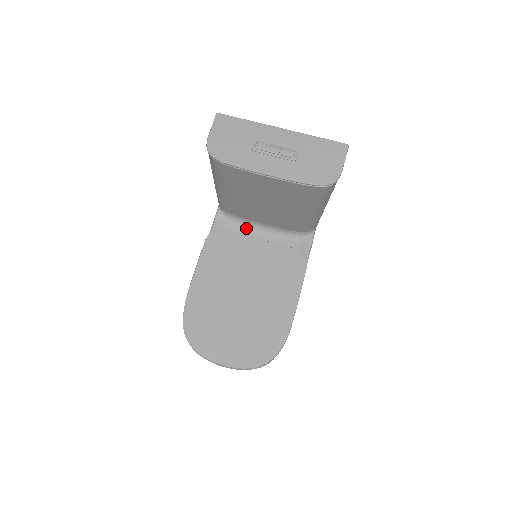
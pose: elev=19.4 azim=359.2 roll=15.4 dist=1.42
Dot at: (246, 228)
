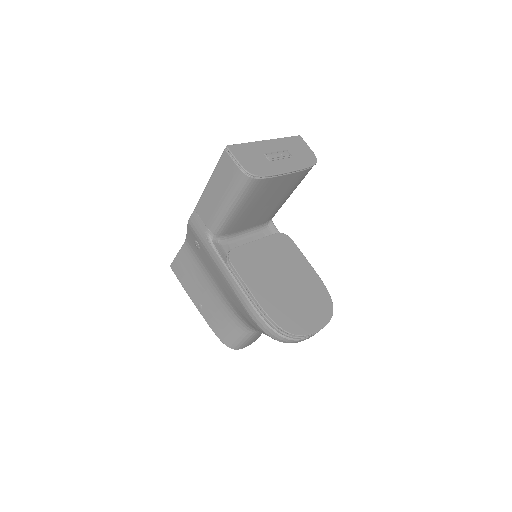
Dot at: (235, 241)
